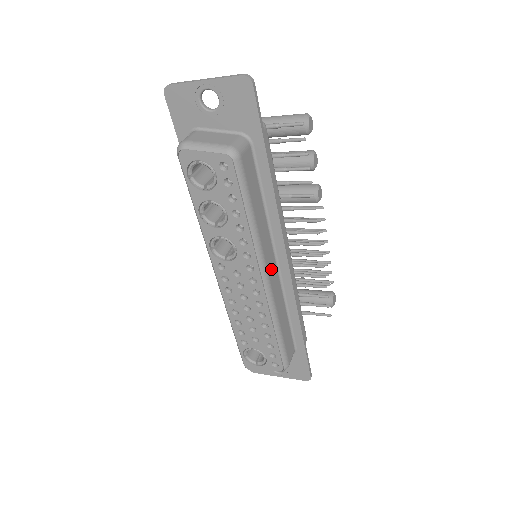
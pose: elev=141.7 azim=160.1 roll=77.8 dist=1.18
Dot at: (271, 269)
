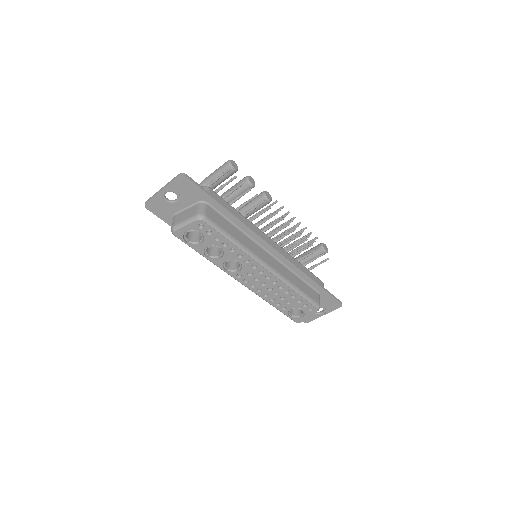
Dot at: (267, 259)
